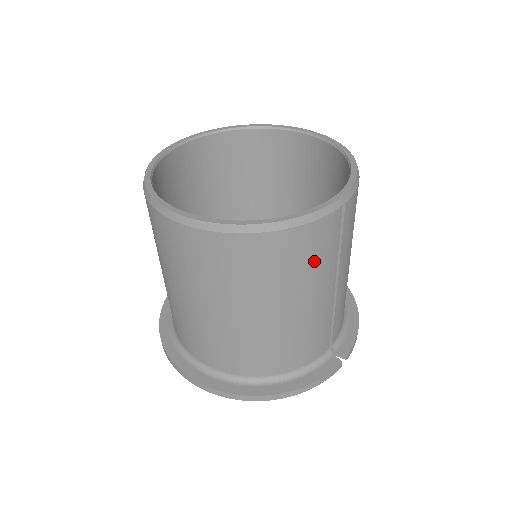
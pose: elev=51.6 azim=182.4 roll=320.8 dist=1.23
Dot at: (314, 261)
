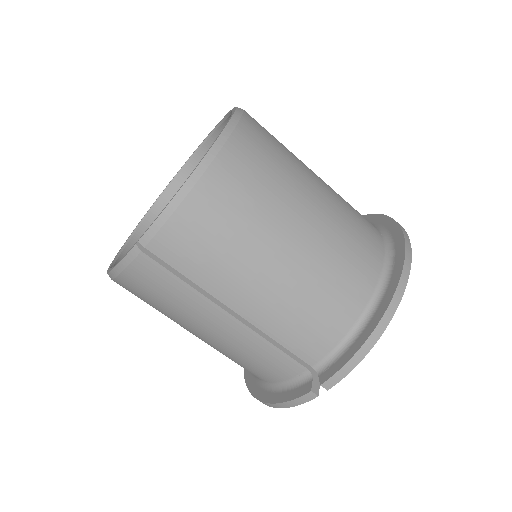
Dot at: (166, 298)
